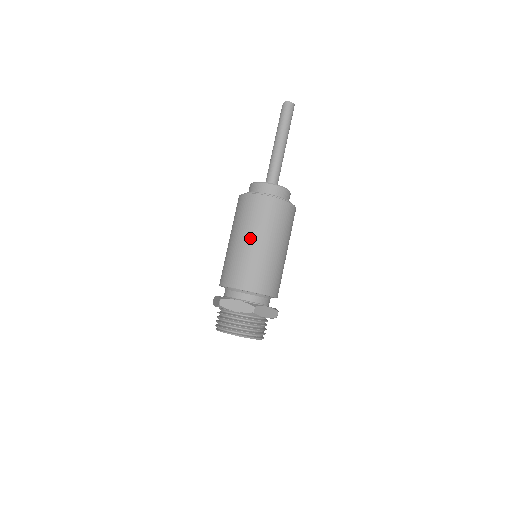
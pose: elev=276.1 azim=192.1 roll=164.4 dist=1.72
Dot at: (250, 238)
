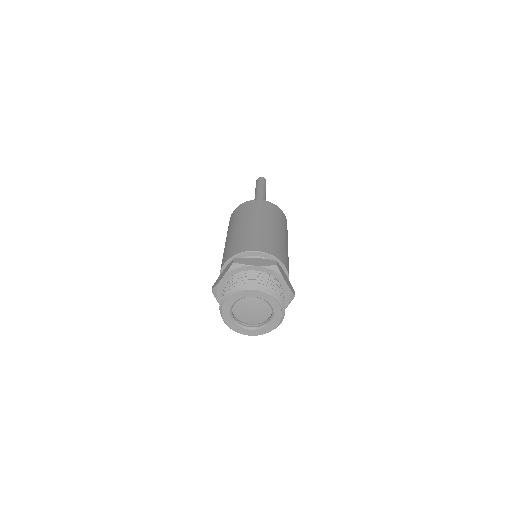
Dot at: (229, 234)
